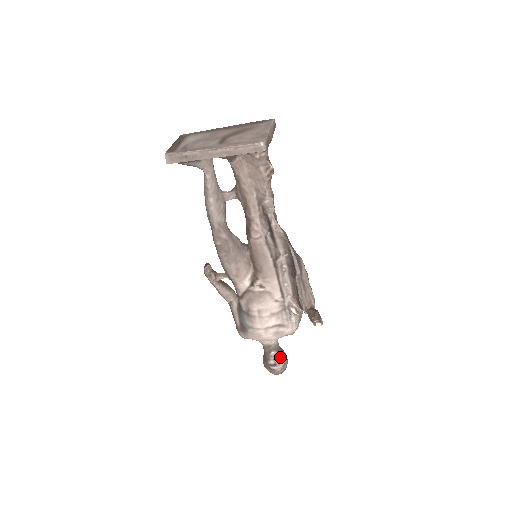
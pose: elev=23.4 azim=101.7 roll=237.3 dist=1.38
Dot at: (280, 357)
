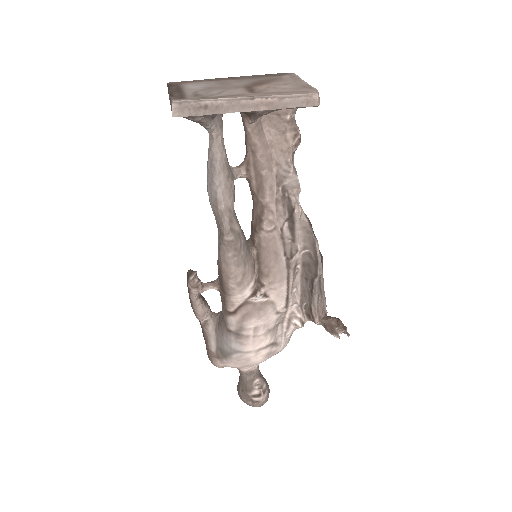
Dot at: (264, 384)
